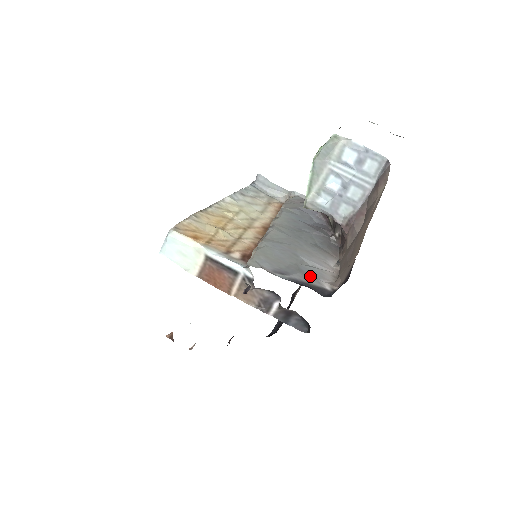
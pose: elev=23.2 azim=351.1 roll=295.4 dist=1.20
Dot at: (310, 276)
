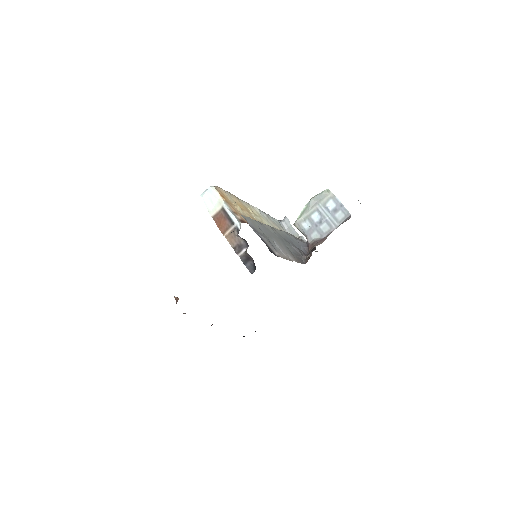
Dot at: (271, 244)
